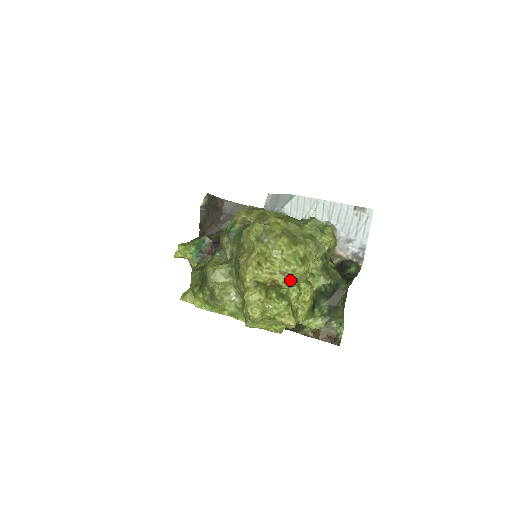
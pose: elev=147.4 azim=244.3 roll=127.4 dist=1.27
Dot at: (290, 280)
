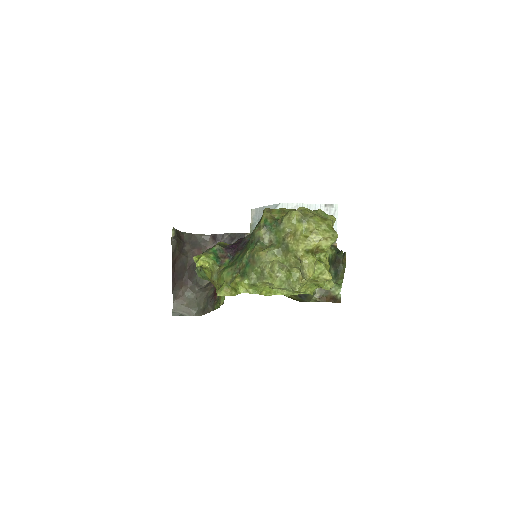
Dot at: (331, 243)
